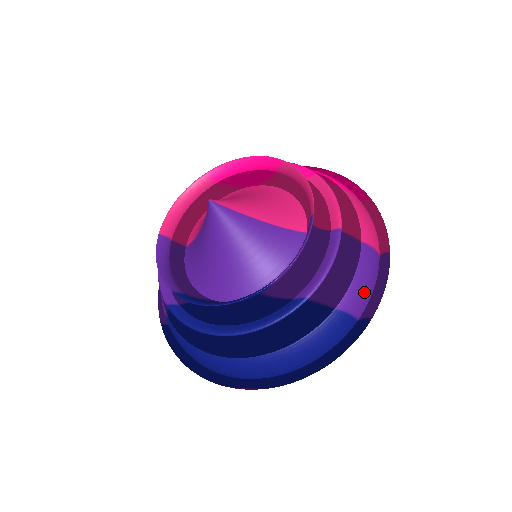
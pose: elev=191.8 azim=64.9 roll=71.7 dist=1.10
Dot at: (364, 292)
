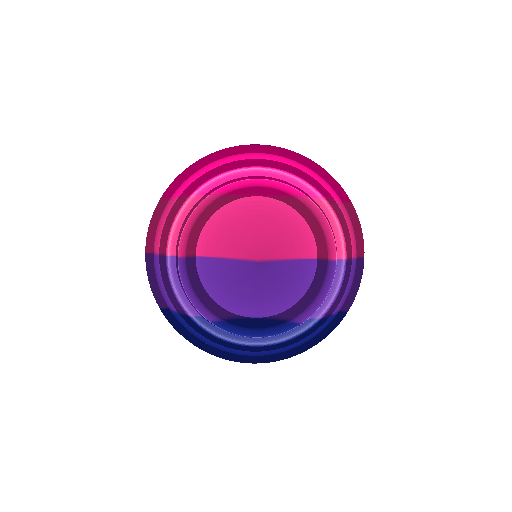
Dot at: occluded
